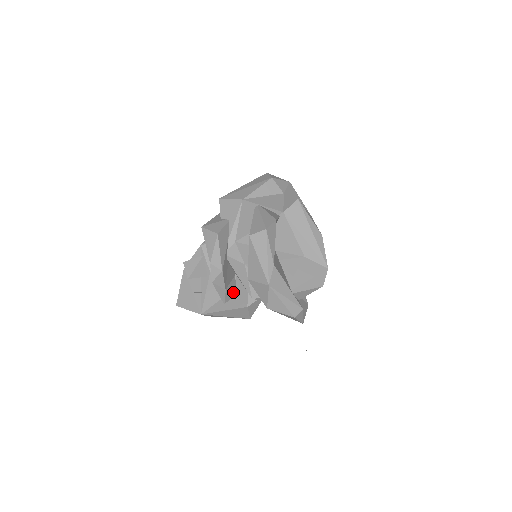
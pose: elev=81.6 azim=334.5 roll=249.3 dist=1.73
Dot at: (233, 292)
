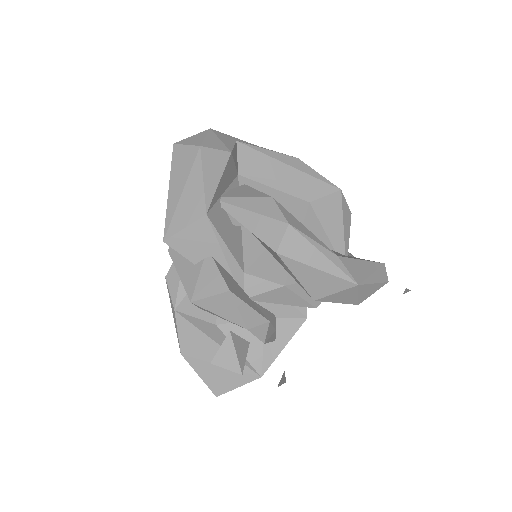
Dot at: (275, 320)
